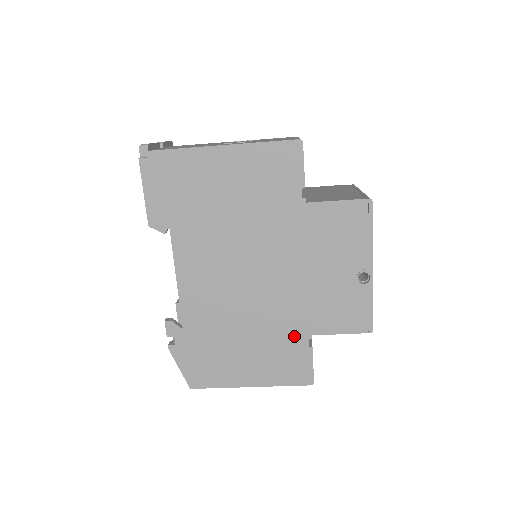
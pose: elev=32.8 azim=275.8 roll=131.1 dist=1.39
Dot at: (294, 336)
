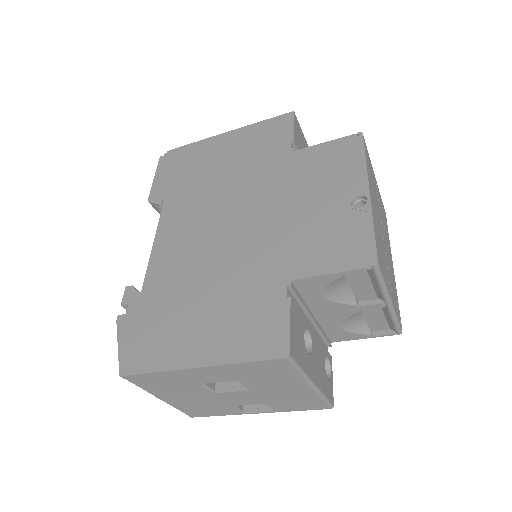
Dot at: (267, 285)
